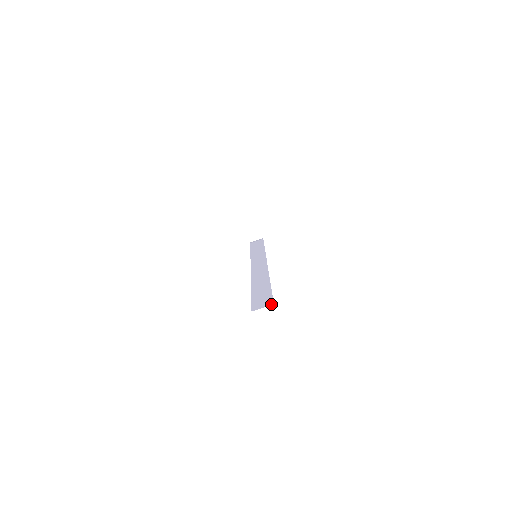
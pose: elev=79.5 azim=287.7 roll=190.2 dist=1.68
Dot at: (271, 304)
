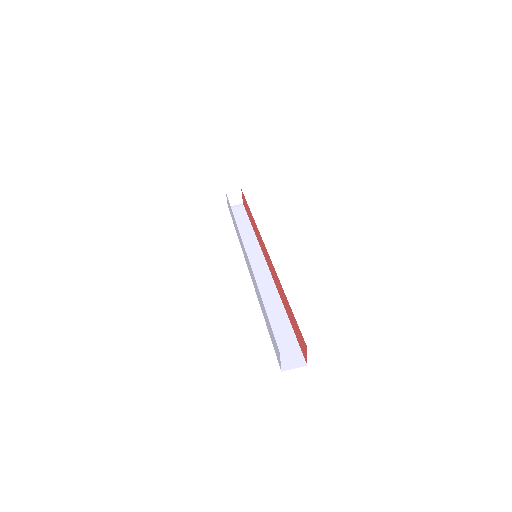
Dot at: (303, 364)
